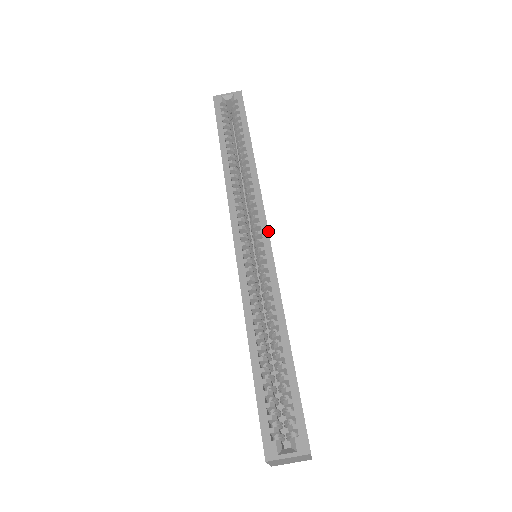
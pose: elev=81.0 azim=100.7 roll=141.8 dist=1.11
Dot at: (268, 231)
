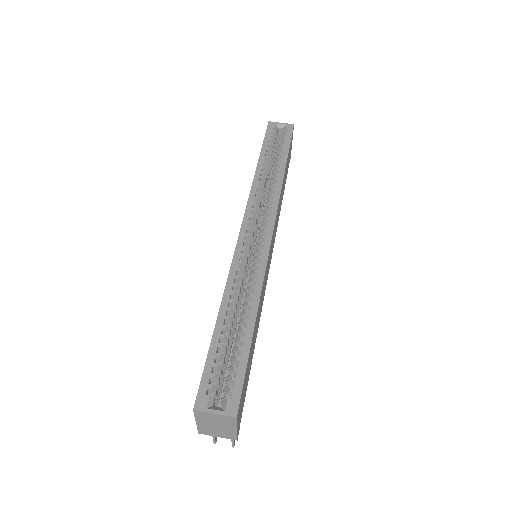
Dot at: (273, 231)
